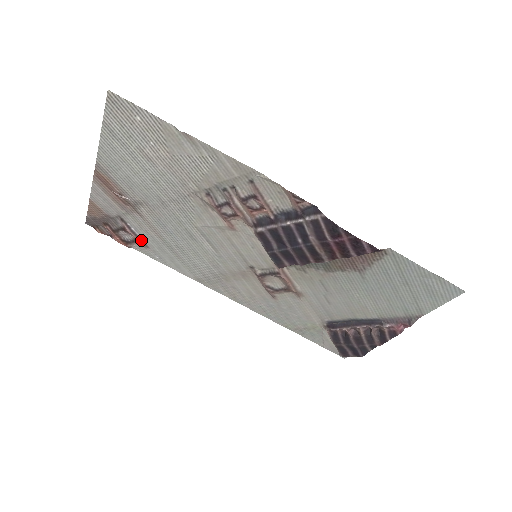
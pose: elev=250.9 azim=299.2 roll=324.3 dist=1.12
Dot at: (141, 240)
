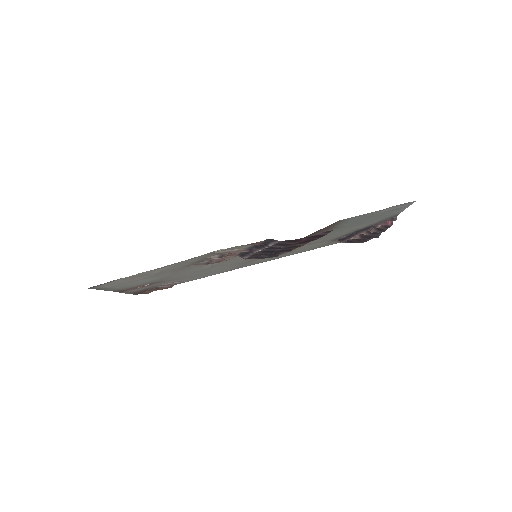
Dot at: (177, 283)
